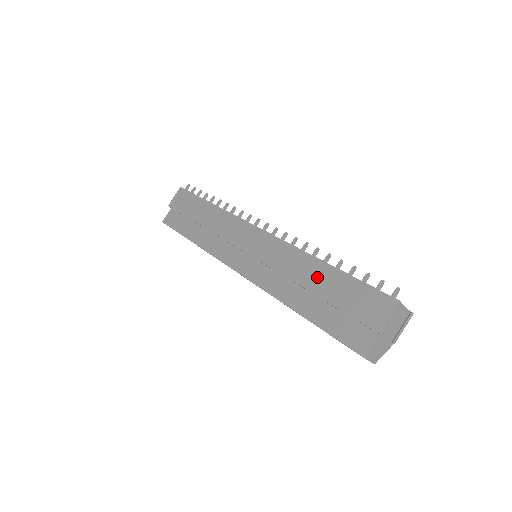
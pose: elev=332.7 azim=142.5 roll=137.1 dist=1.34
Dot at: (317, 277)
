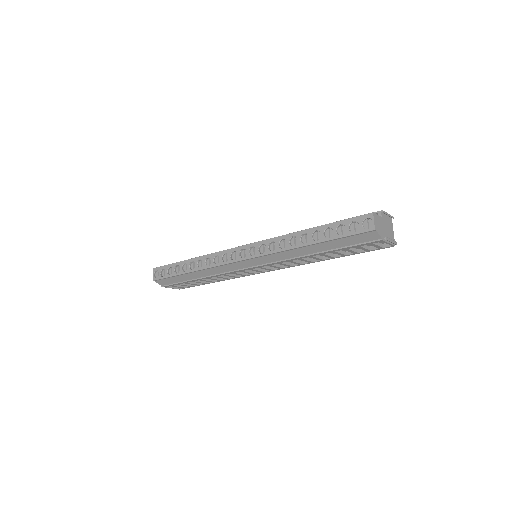
Dot at: occluded
